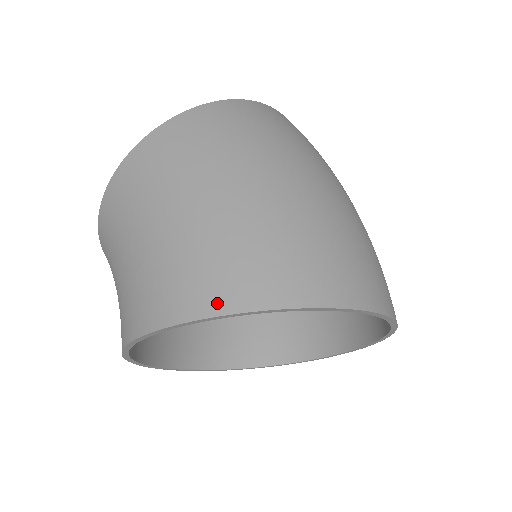
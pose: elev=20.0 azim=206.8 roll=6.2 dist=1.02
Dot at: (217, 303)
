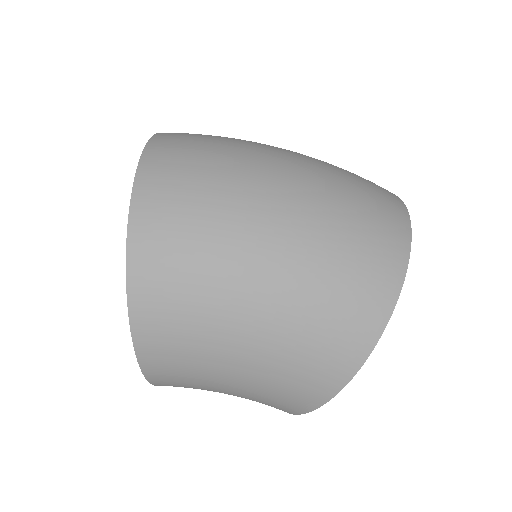
Dot at: (354, 360)
